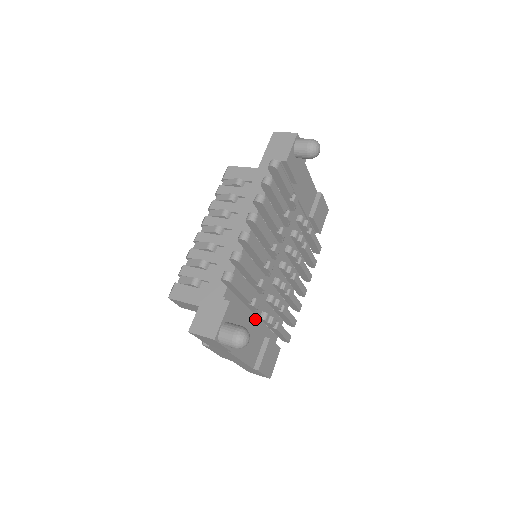
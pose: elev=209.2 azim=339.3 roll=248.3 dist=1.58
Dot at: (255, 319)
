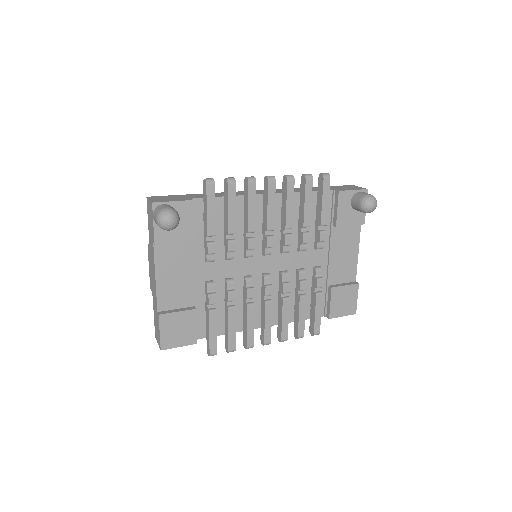
Dot at: (201, 274)
